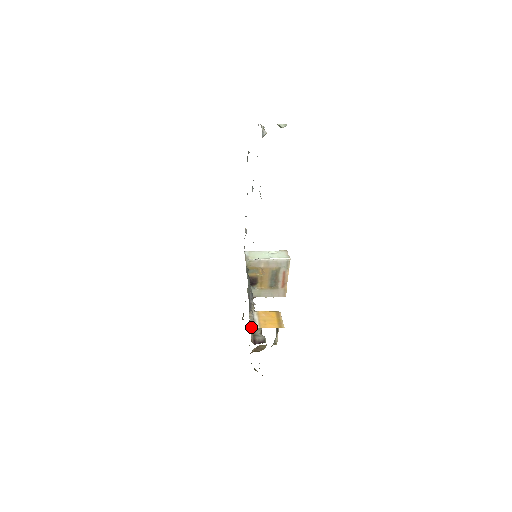
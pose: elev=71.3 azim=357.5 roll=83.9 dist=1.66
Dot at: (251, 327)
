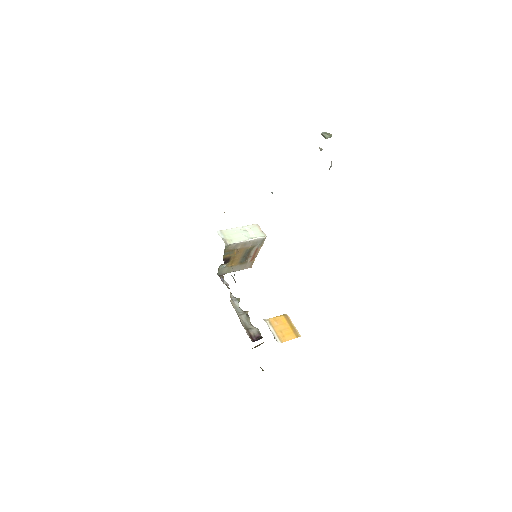
Dot at: (240, 319)
